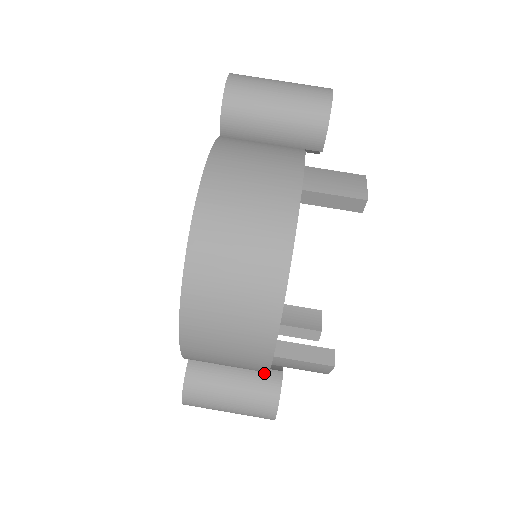
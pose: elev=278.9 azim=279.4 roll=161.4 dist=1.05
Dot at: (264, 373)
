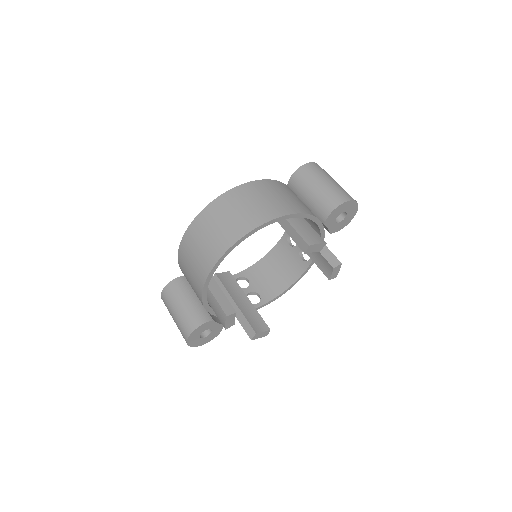
Dot at: (204, 311)
